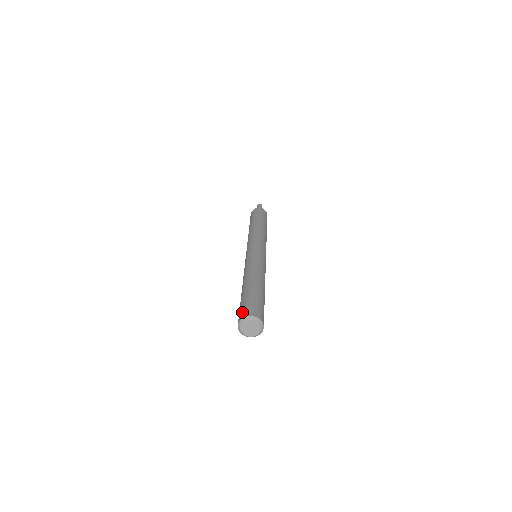
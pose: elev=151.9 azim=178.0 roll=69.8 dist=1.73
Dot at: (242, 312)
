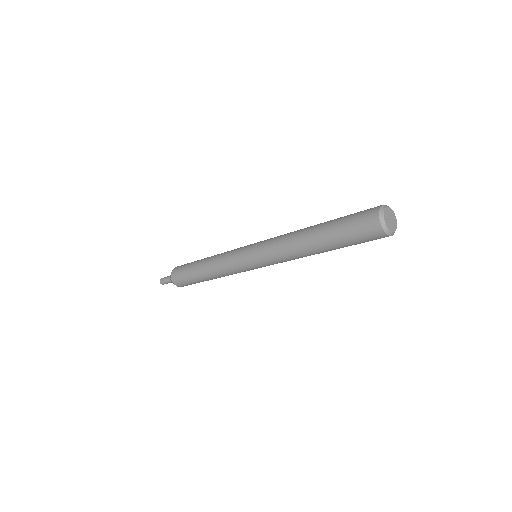
Dot at: (367, 211)
